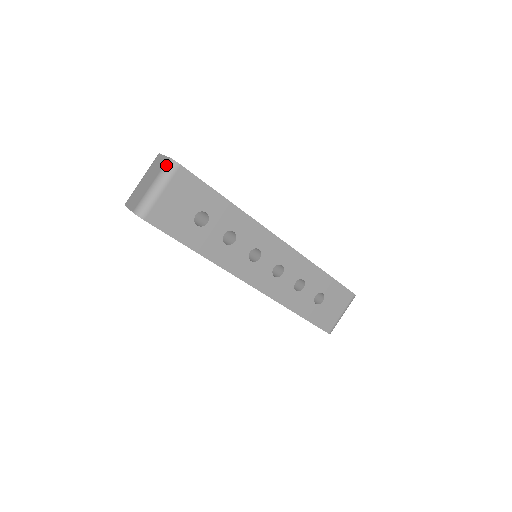
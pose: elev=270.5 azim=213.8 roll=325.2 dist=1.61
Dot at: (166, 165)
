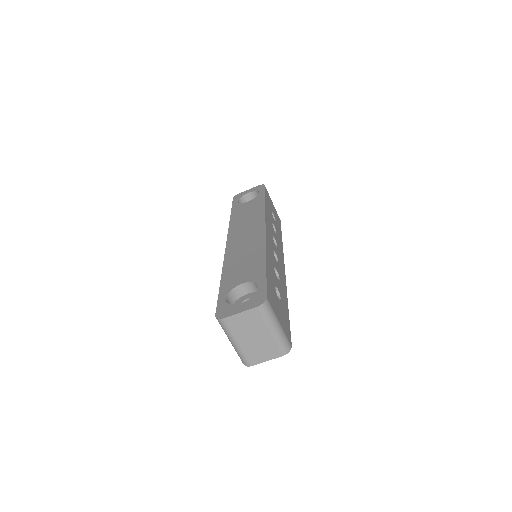
Dot at: (263, 312)
